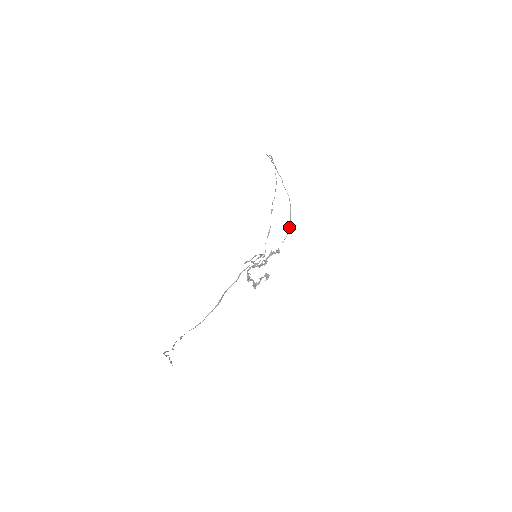
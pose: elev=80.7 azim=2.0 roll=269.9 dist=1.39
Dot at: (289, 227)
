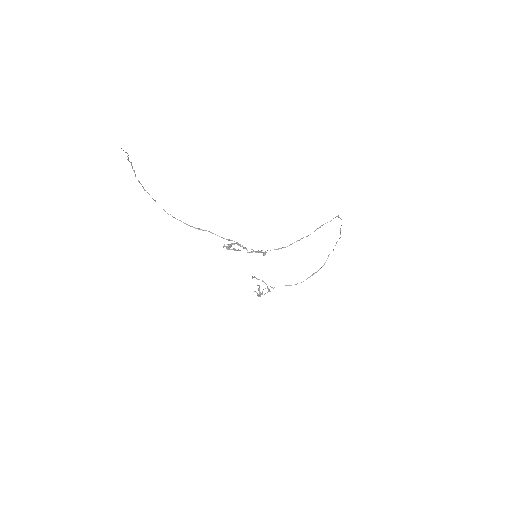
Dot at: occluded
